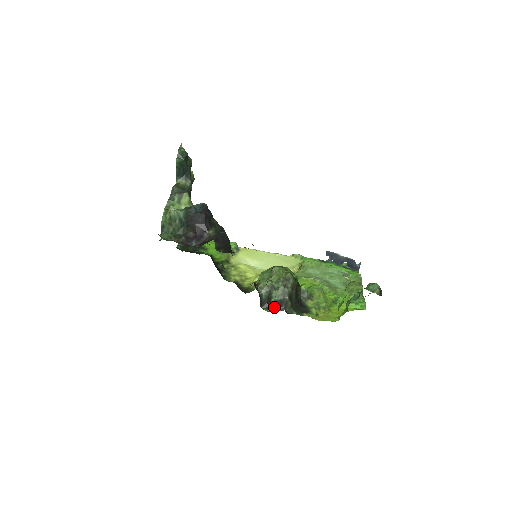
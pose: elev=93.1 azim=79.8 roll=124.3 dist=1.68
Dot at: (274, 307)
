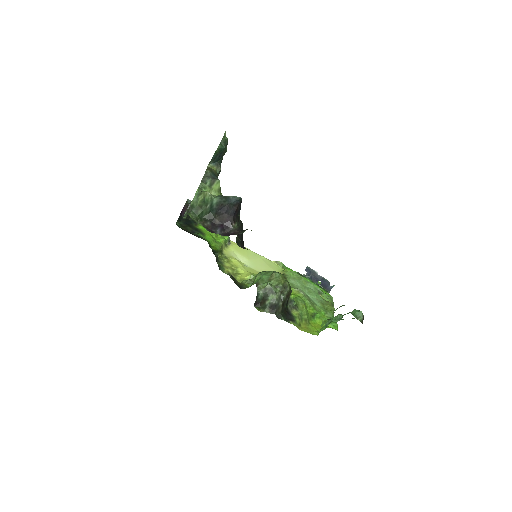
Dot at: (267, 309)
